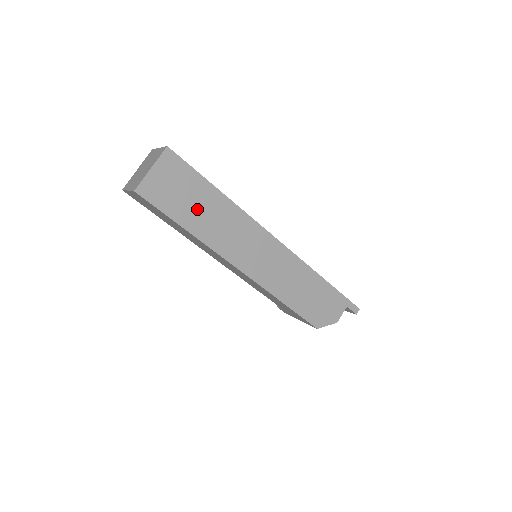
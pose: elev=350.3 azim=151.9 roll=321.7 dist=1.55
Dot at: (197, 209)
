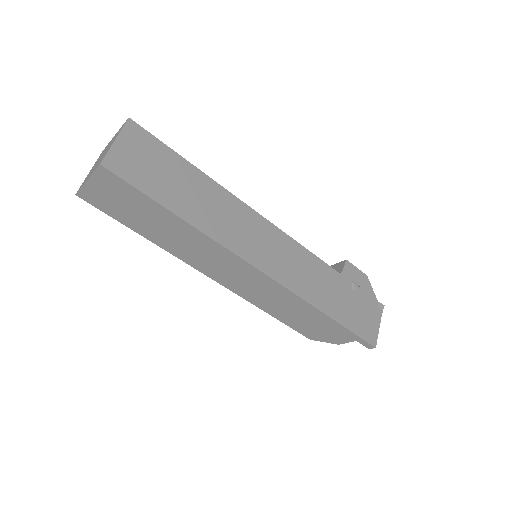
Dot at: (152, 224)
